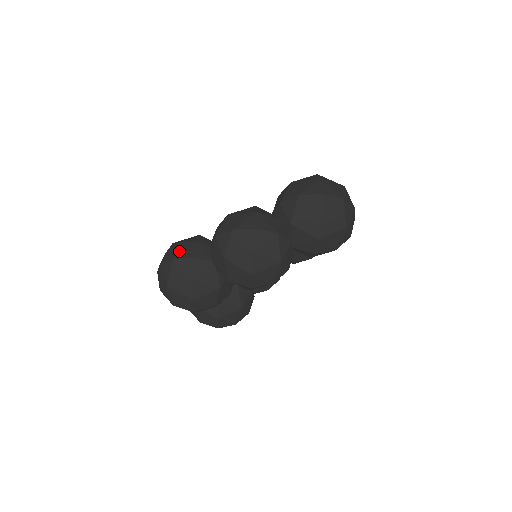
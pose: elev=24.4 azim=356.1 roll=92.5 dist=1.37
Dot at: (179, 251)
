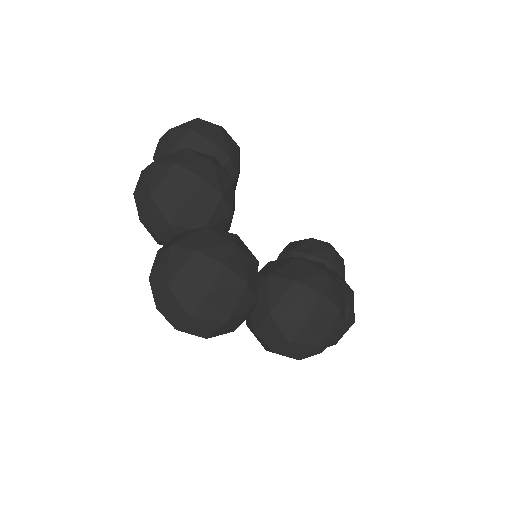
Dot at: occluded
